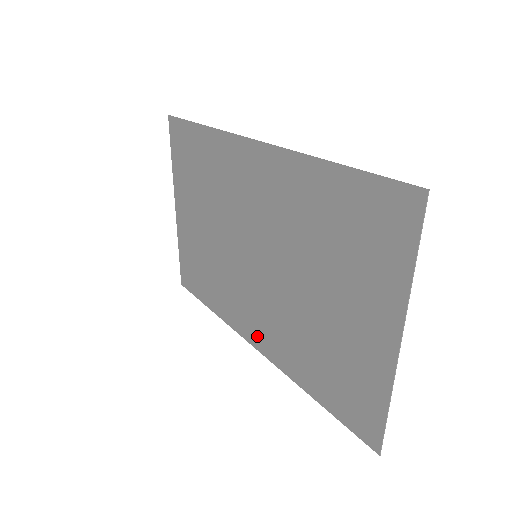
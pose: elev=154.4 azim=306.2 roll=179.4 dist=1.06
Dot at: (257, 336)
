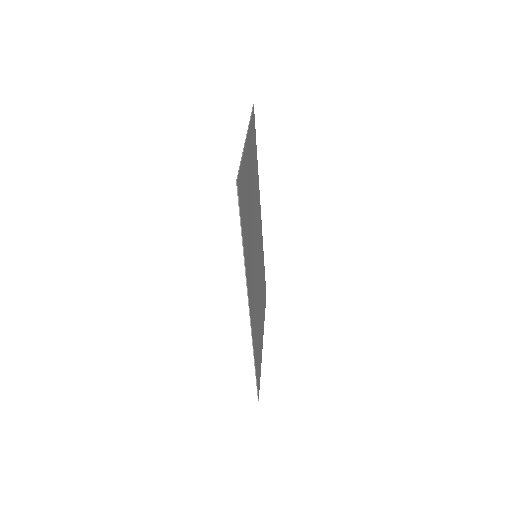
Dot at: (250, 300)
